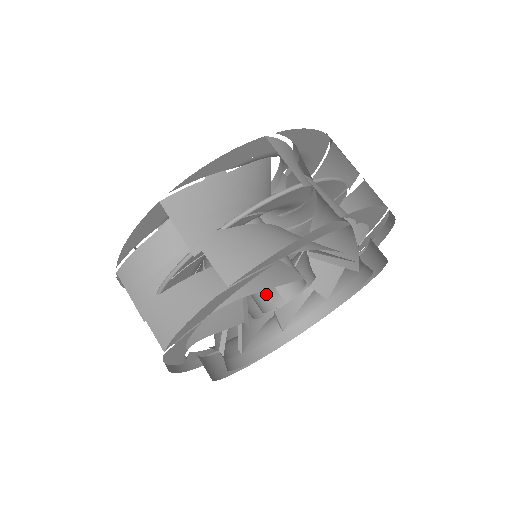
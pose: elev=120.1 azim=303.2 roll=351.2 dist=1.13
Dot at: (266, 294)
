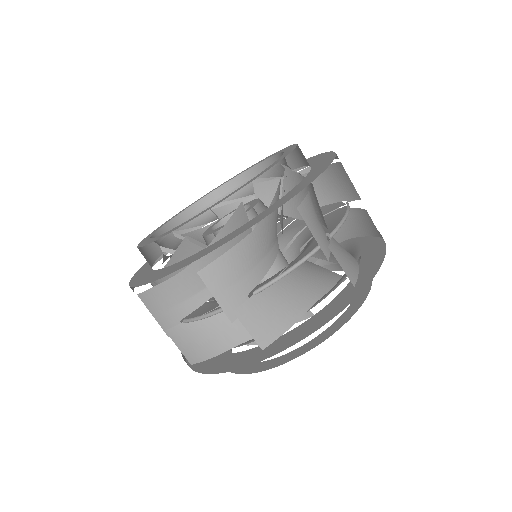
Dot at: (260, 281)
